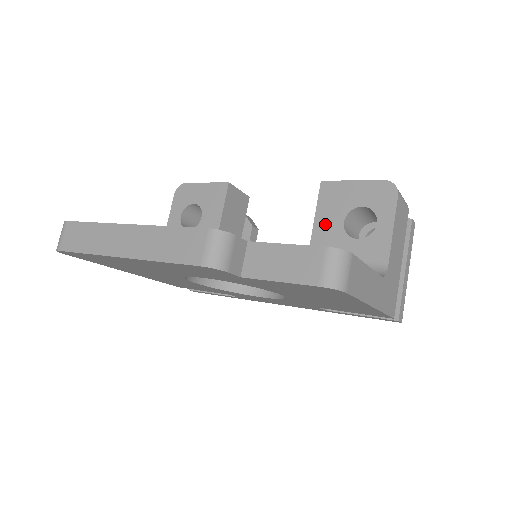
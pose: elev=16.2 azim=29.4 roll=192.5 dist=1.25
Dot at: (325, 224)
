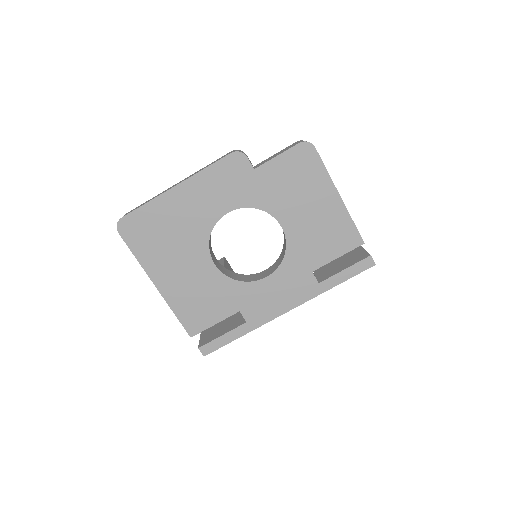
Dot at: occluded
